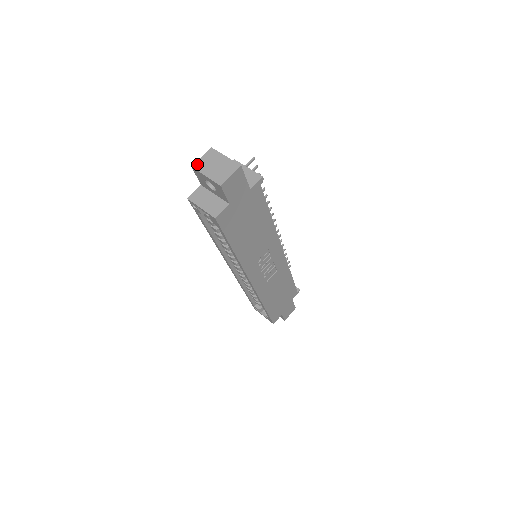
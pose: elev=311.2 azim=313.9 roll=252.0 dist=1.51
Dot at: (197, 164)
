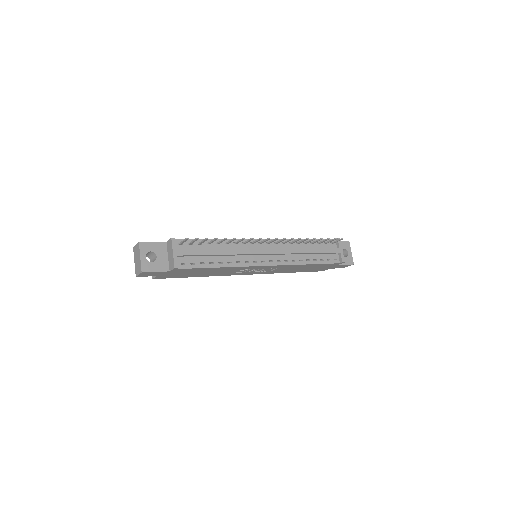
Dot at: (134, 248)
